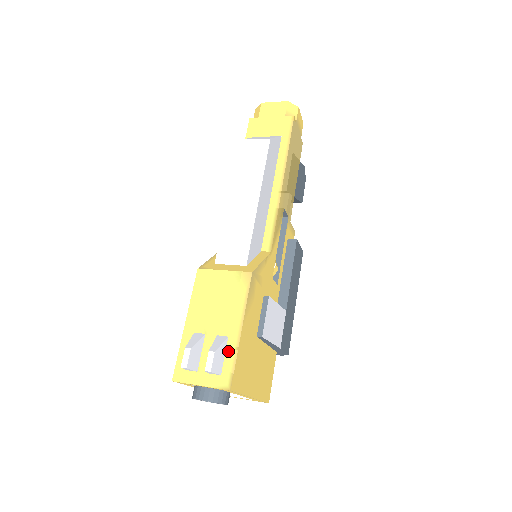
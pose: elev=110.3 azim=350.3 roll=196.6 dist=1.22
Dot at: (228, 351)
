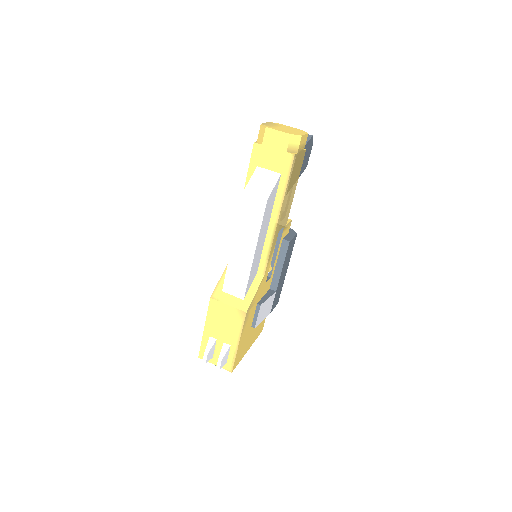
Dot at: (230, 353)
